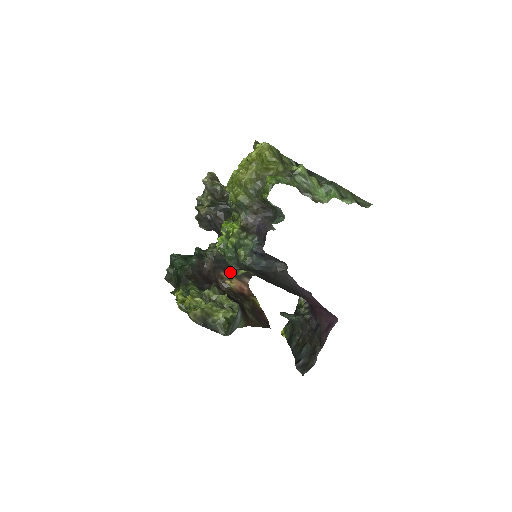
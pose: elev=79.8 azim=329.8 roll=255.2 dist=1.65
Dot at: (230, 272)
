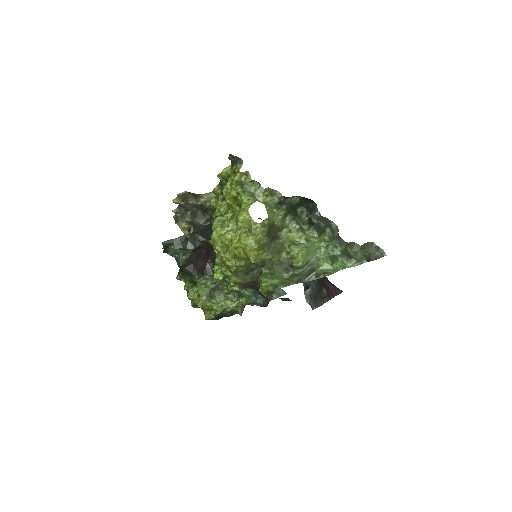
Dot at: occluded
